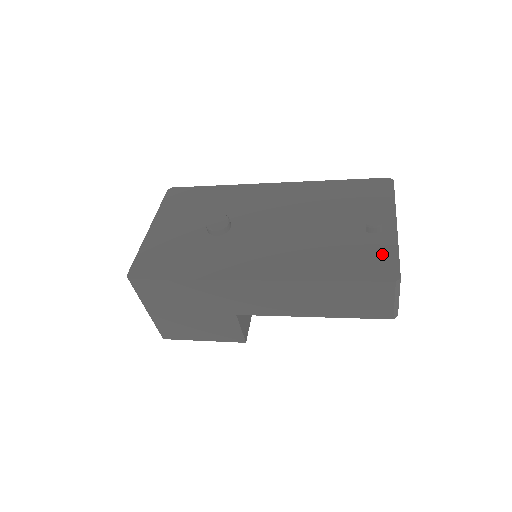
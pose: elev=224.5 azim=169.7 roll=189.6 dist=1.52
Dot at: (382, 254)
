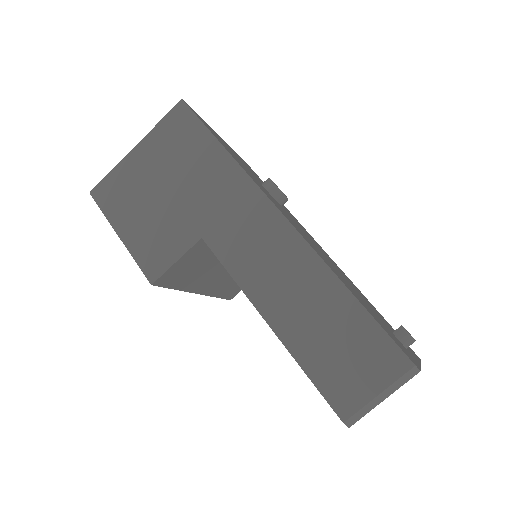
Dot at: occluded
